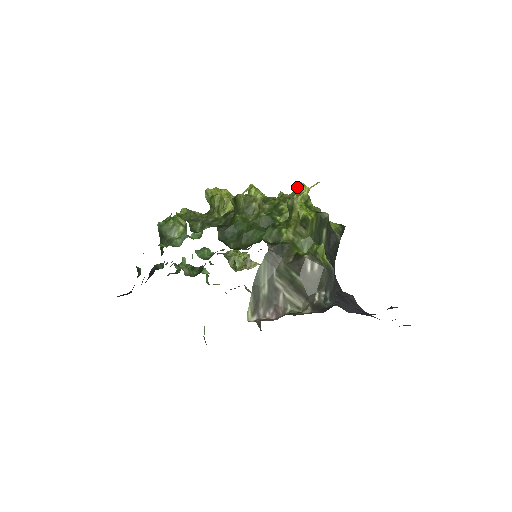
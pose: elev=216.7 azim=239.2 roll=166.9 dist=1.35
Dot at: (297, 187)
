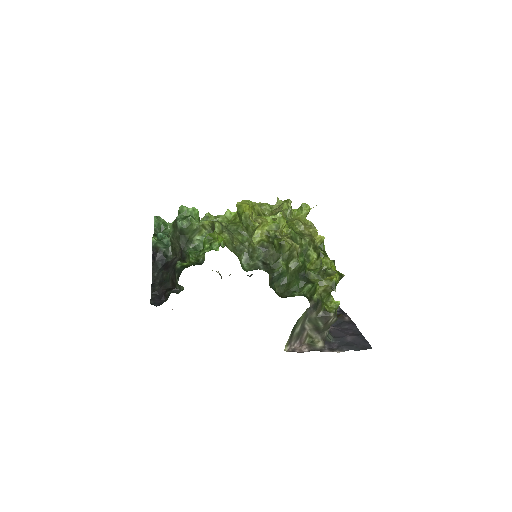
Dot at: (306, 211)
